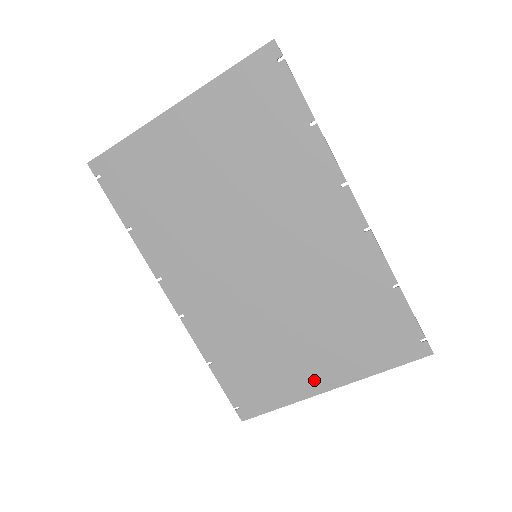
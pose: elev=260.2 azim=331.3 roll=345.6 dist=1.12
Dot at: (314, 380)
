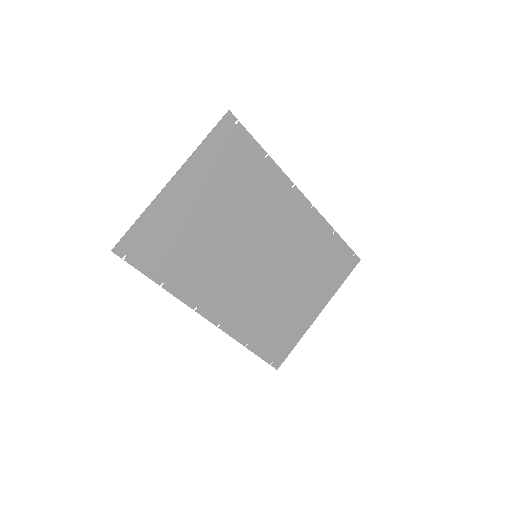
Dot at: (310, 314)
